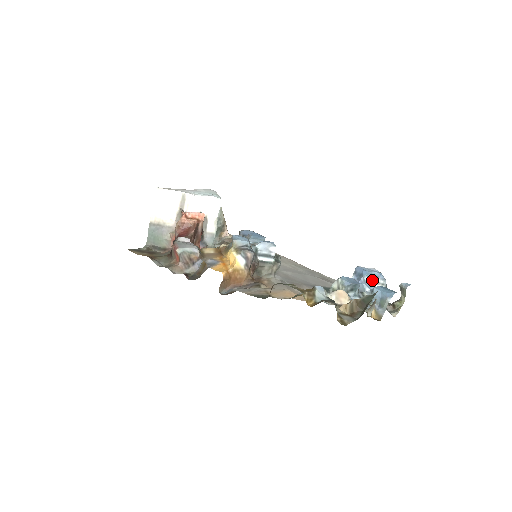
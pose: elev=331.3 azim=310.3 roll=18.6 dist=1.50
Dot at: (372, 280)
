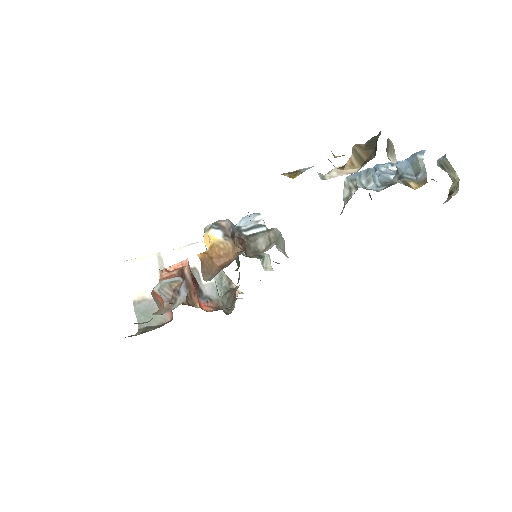
Dot at: (393, 169)
